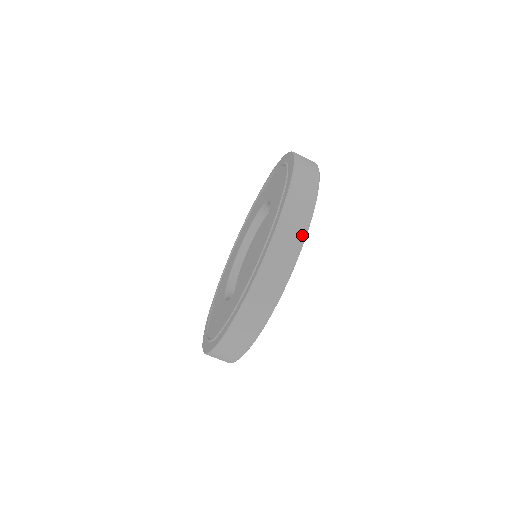
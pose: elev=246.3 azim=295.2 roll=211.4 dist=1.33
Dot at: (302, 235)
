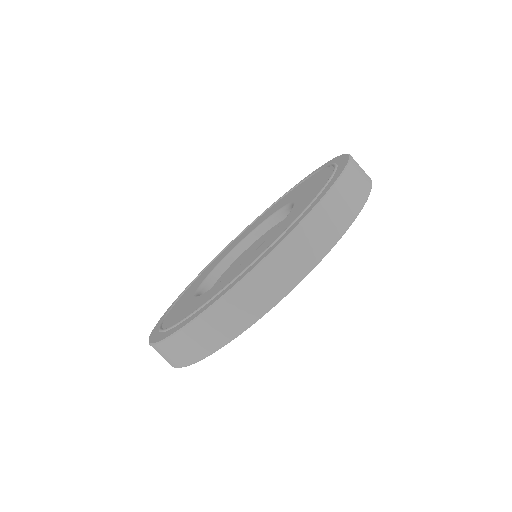
Dot at: (249, 321)
